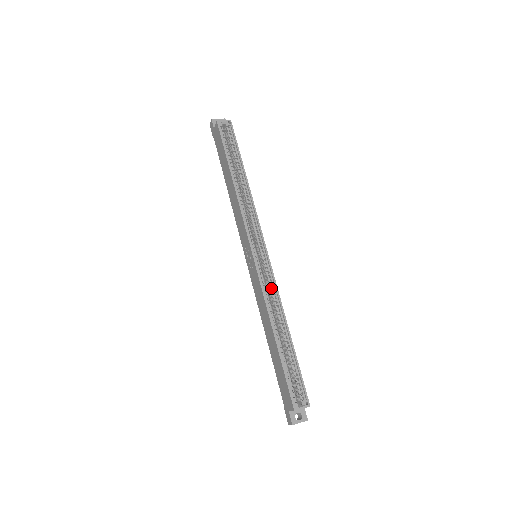
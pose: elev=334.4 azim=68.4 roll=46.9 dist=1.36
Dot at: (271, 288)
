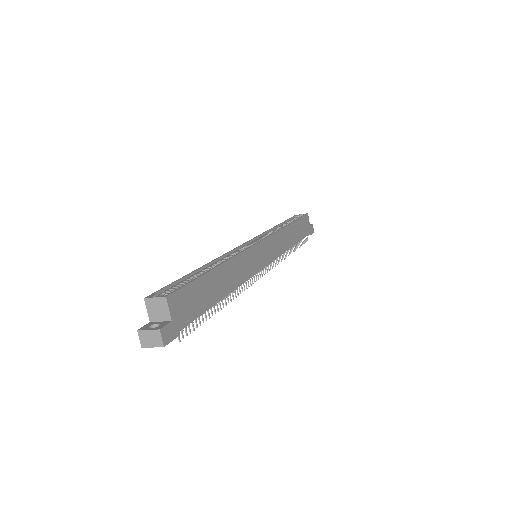
Dot at: occluded
